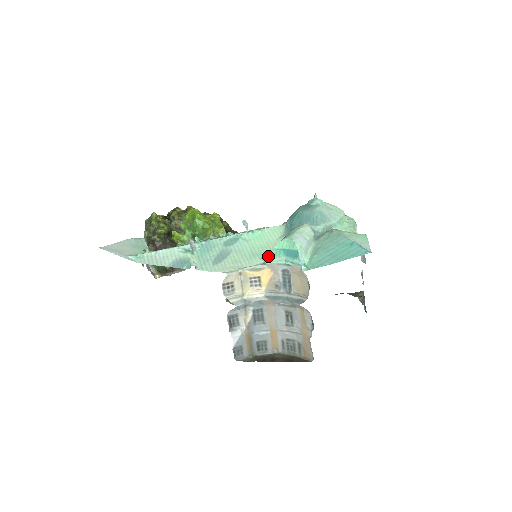
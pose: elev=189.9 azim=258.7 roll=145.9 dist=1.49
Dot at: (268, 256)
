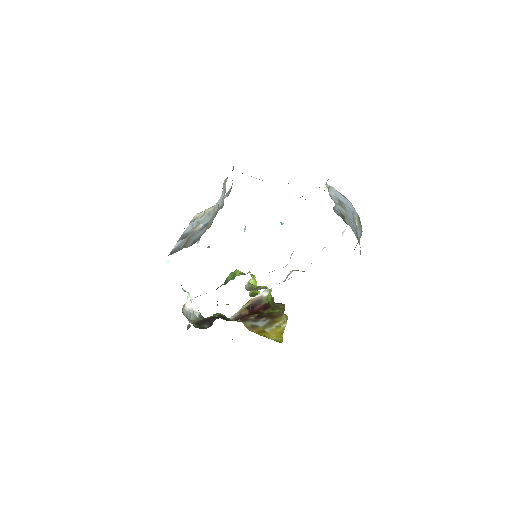
Dot at: occluded
